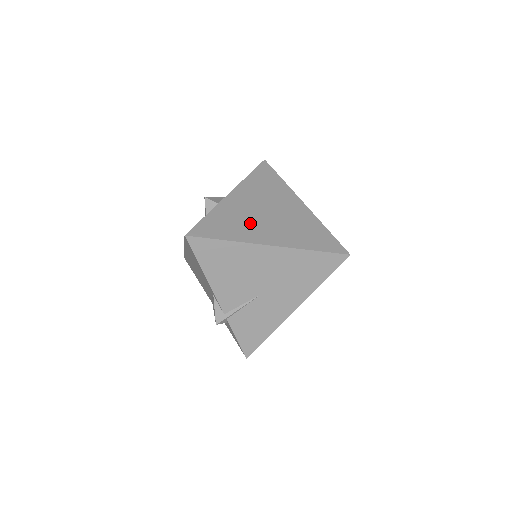
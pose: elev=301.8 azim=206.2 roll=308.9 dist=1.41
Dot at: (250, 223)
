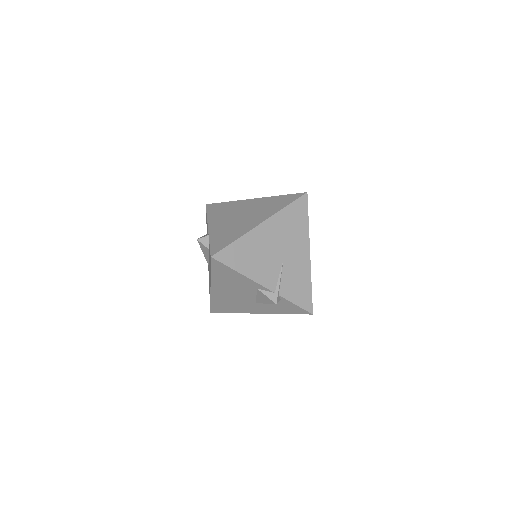
Dot at: (238, 226)
